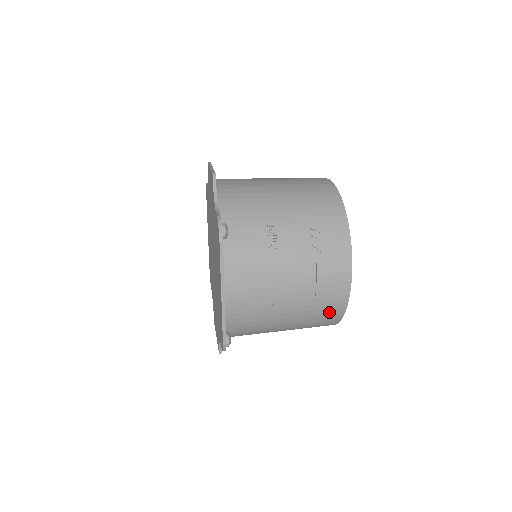
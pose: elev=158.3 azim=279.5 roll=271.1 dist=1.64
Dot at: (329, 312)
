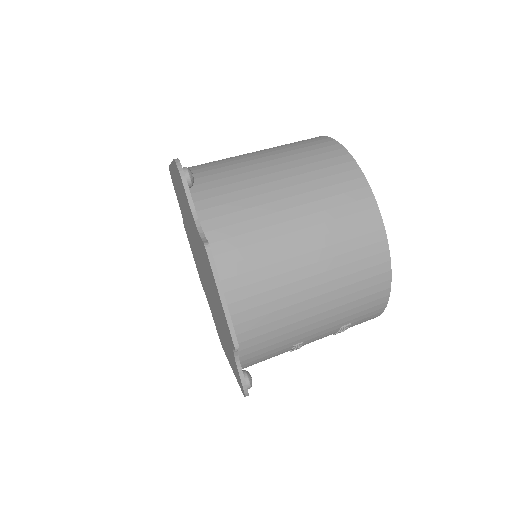
Dot at: occluded
